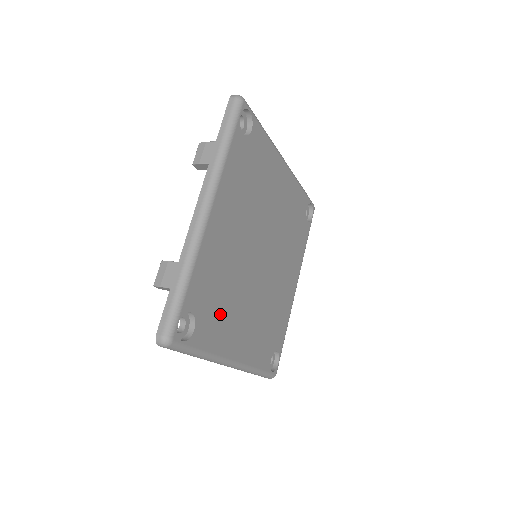
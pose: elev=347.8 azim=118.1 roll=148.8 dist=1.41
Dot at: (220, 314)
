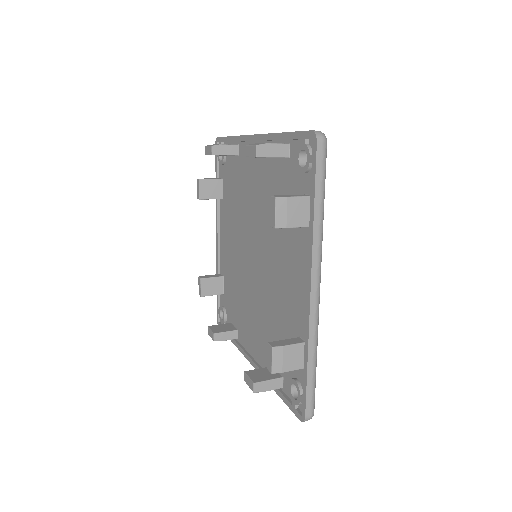
Dot at: occluded
